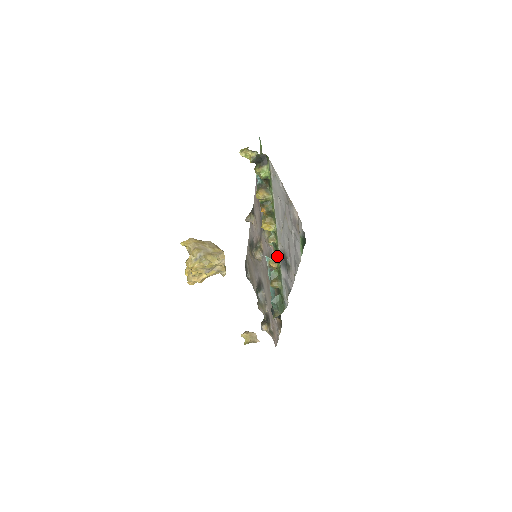
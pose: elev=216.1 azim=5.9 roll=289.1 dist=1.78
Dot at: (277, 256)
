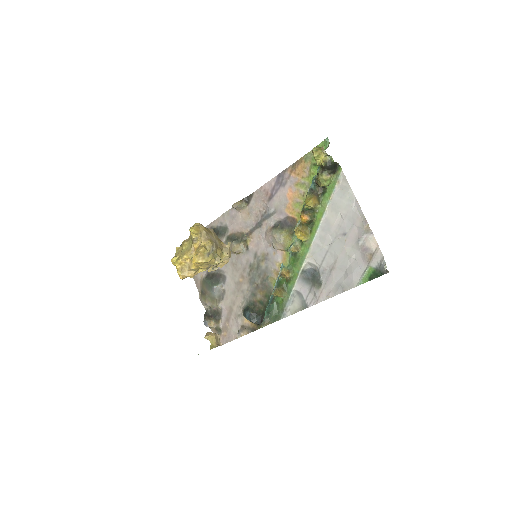
Dot at: (293, 265)
